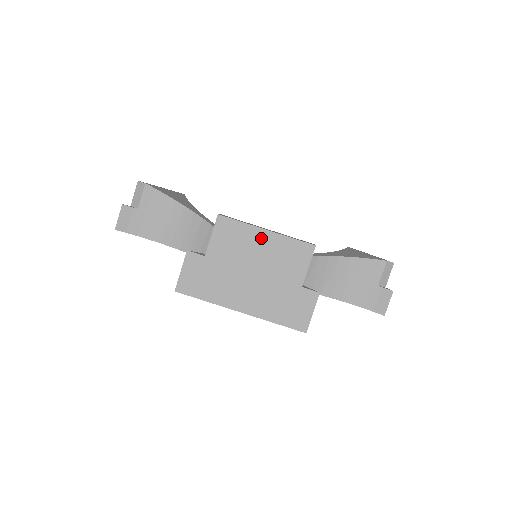
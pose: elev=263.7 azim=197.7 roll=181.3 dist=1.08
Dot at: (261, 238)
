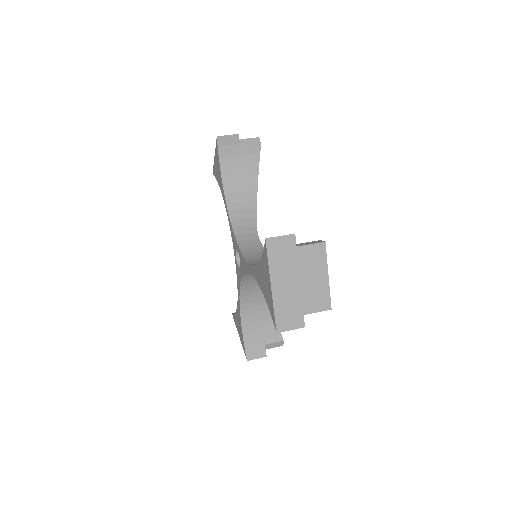
Dot at: occluded
